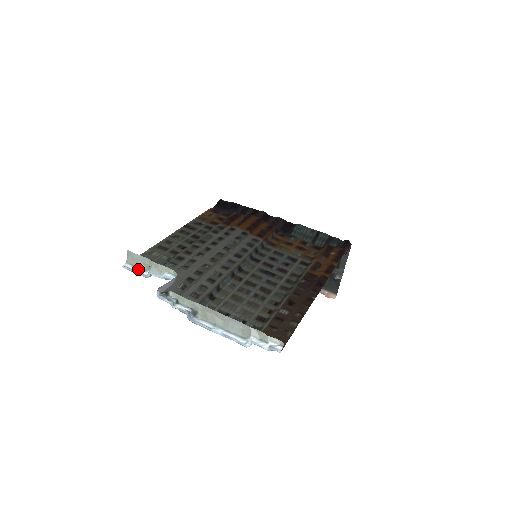
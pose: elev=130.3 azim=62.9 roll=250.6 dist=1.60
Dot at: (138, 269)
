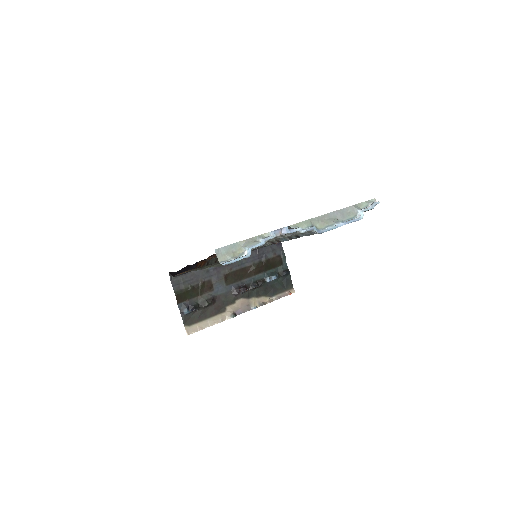
Dot at: (235, 259)
